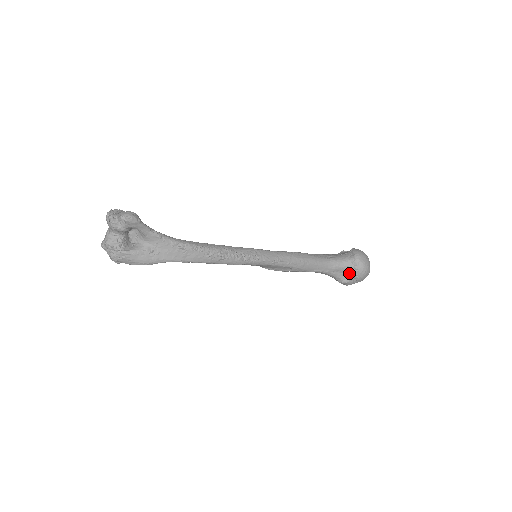
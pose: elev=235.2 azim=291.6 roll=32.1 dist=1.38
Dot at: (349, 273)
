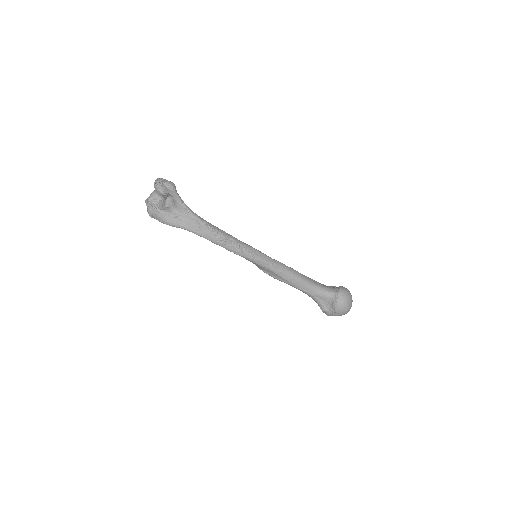
Dot at: (330, 304)
